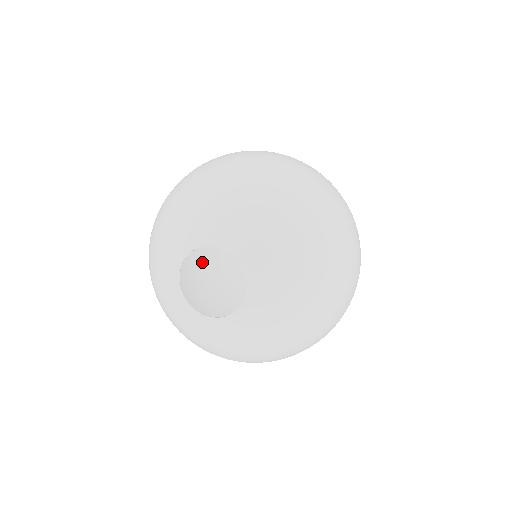
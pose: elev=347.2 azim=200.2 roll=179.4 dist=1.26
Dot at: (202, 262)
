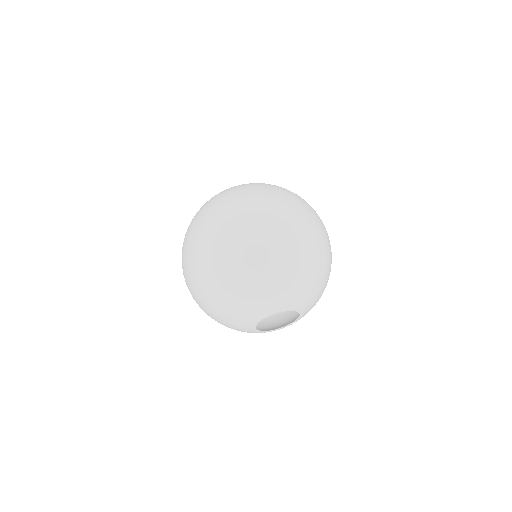
Dot at: occluded
